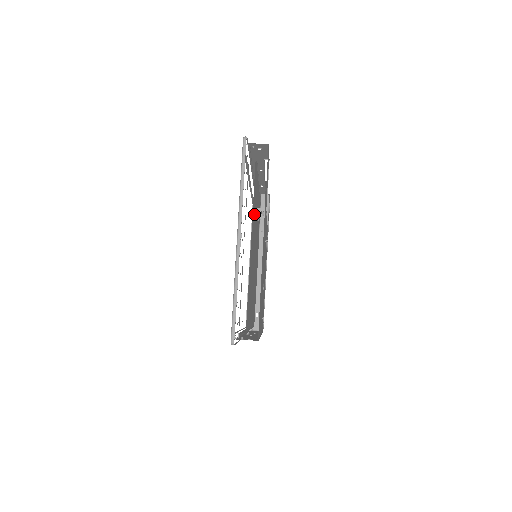
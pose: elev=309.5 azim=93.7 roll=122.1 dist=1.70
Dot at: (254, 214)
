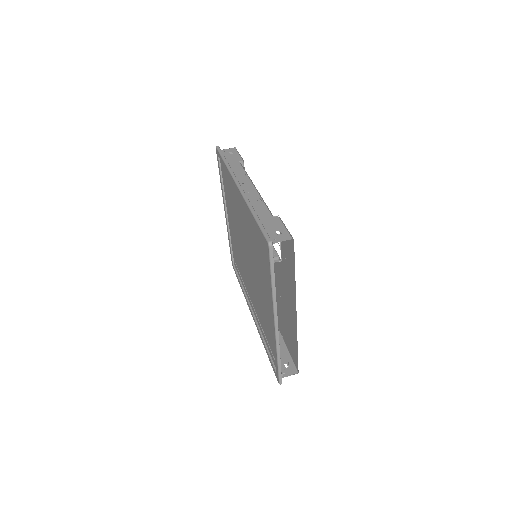
Dot at: occluded
